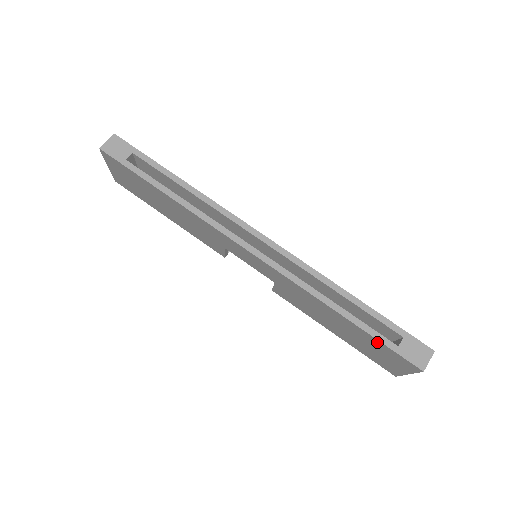
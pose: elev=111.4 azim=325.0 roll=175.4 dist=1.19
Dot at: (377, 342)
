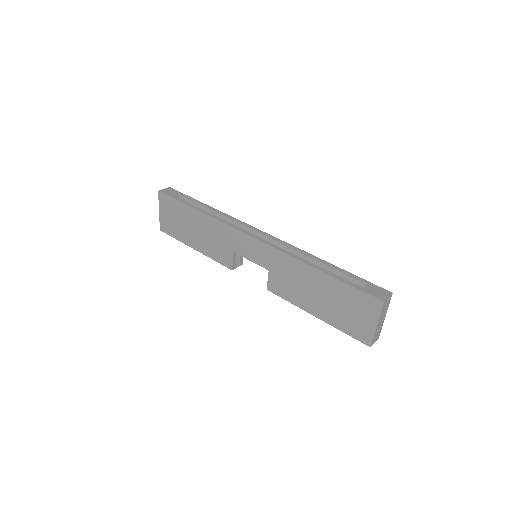
Dot at: (346, 288)
